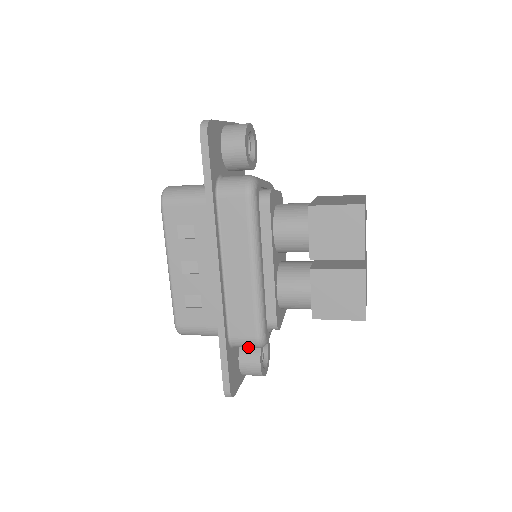
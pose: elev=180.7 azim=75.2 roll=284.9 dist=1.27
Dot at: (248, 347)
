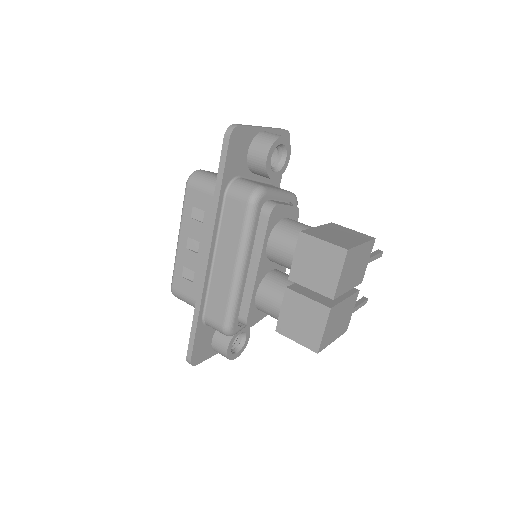
Dot at: occluded
